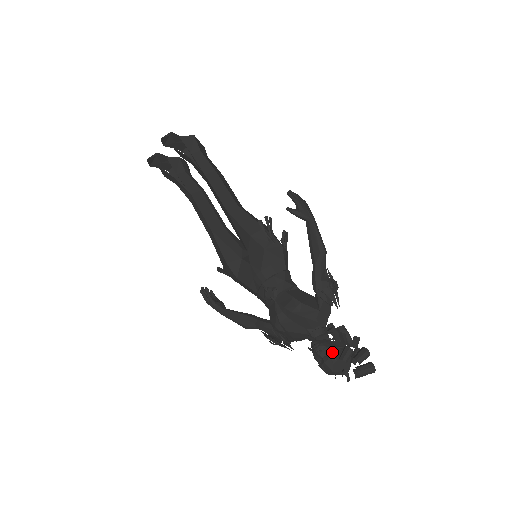
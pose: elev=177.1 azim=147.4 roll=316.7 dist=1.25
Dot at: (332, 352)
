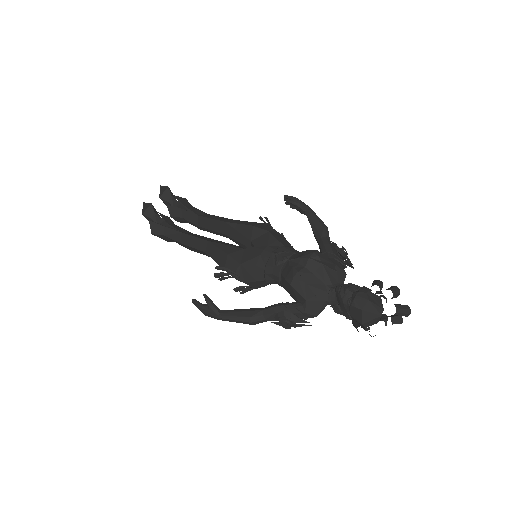
Dot at: (361, 288)
